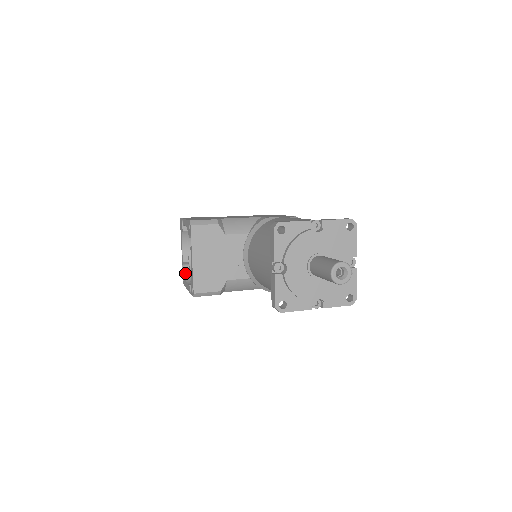
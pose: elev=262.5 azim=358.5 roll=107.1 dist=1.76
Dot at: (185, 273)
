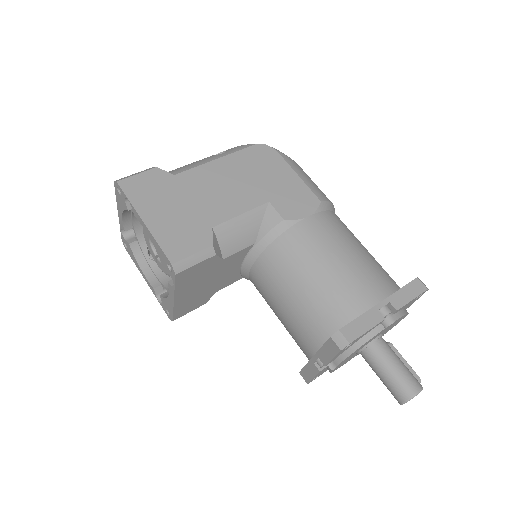
Dot at: (132, 248)
